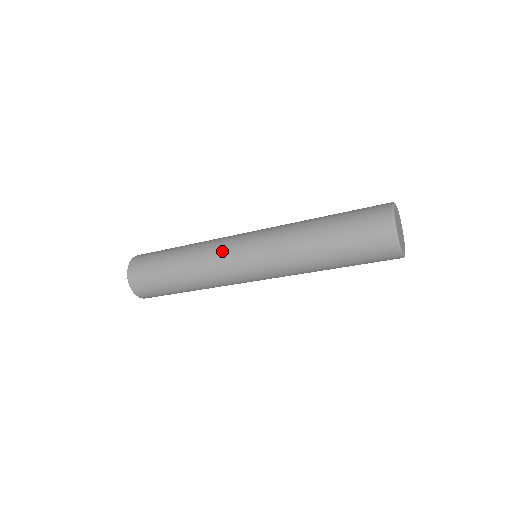
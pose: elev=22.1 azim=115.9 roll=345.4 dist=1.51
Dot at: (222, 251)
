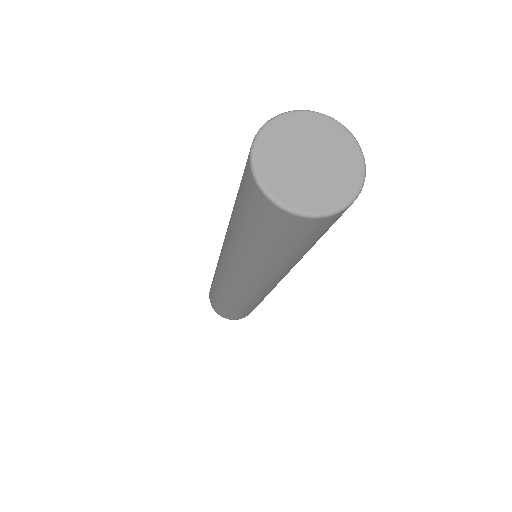
Dot at: occluded
